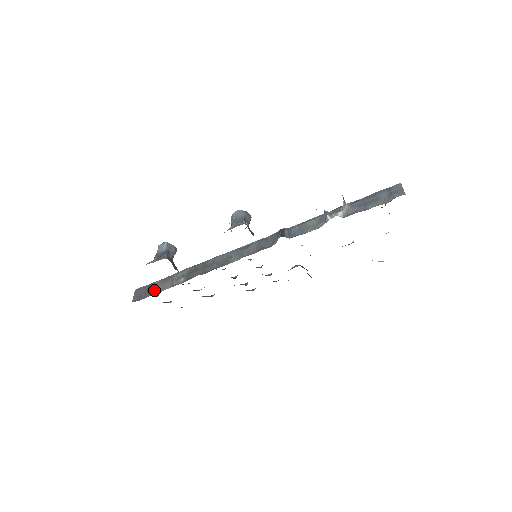
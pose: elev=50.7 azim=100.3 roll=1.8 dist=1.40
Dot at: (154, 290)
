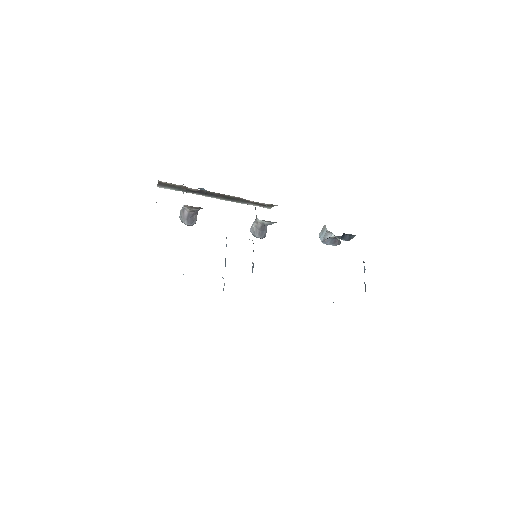
Dot at: occluded
